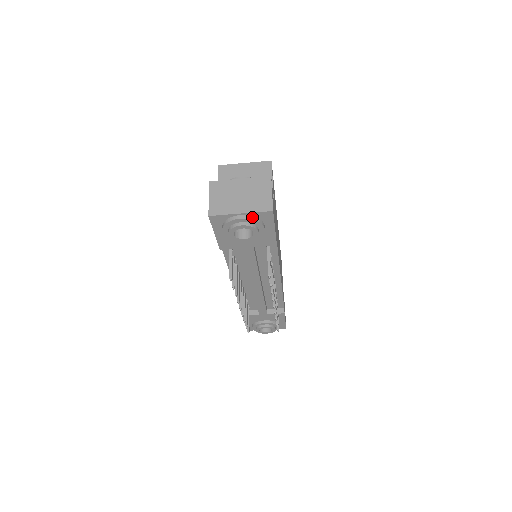
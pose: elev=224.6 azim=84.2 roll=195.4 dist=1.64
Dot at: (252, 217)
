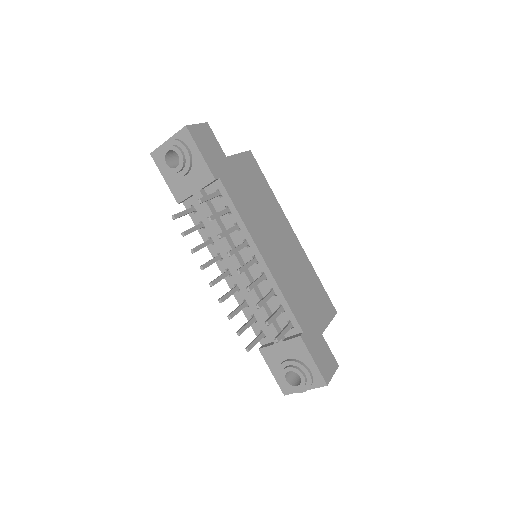
Dot at: (174, 139)
